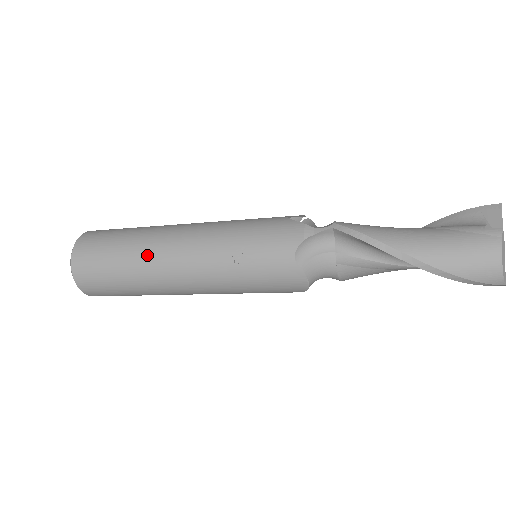
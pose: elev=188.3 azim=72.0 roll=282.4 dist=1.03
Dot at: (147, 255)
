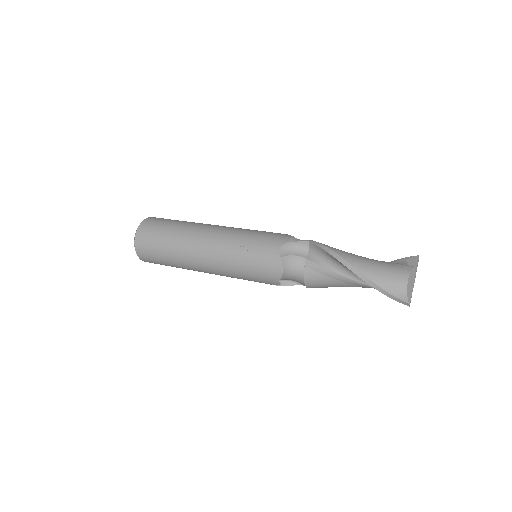
Dot at: (188, 232)
